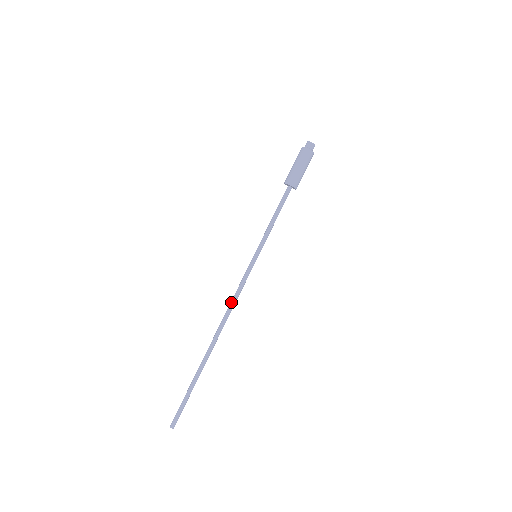
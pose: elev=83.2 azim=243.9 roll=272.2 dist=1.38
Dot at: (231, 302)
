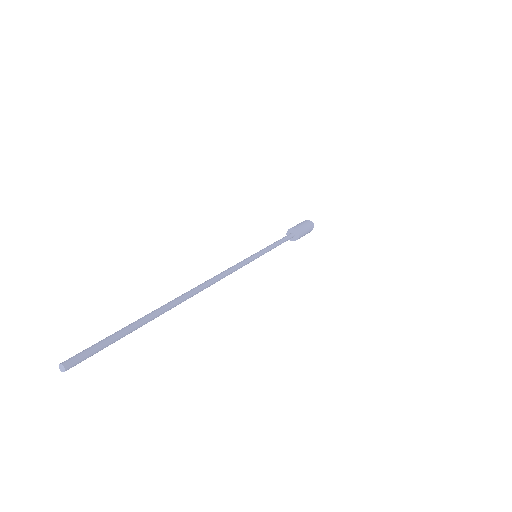
Dot at: (223, 272)
